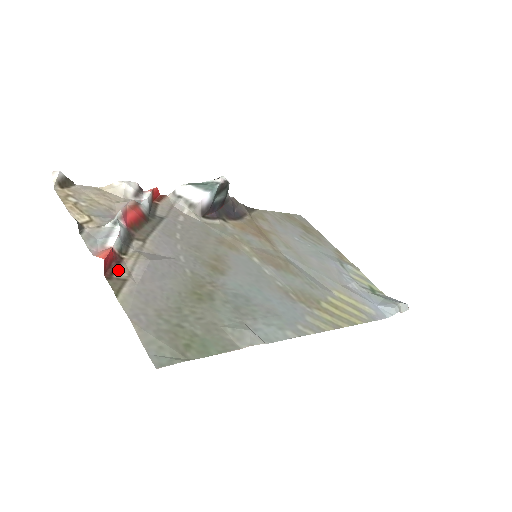
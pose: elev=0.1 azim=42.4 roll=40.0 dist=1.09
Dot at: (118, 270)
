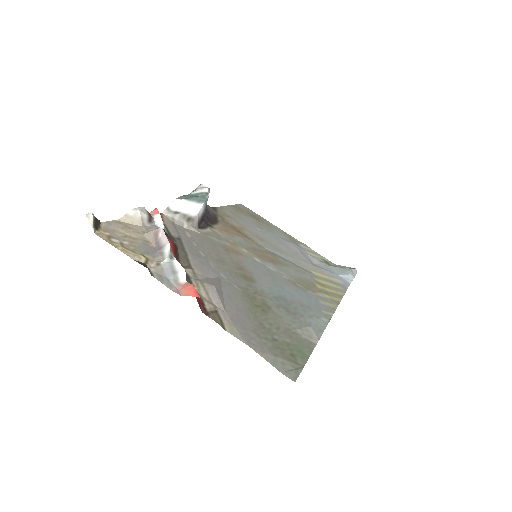
Dot at: (205, 303)
